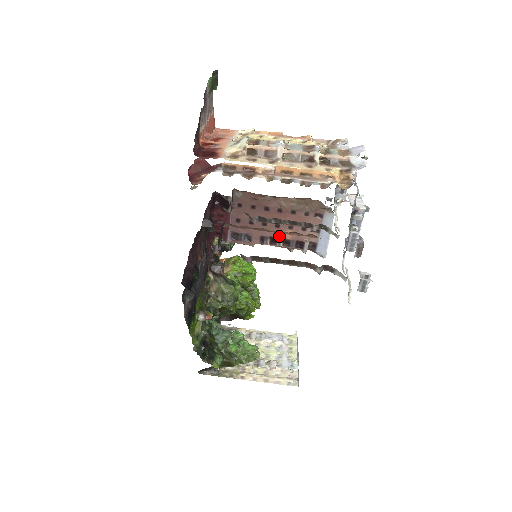
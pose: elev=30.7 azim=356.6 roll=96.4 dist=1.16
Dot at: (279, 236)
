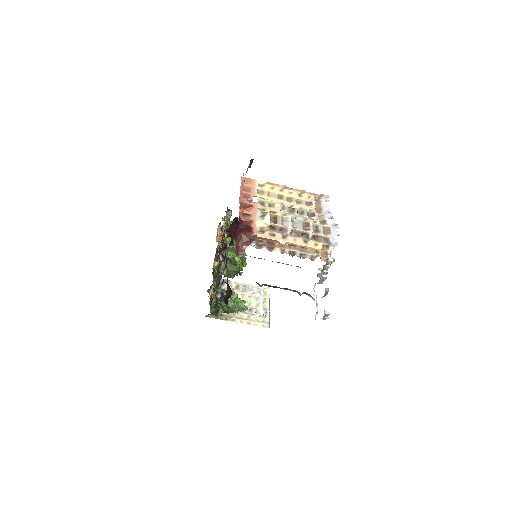
Dot at: occluded
